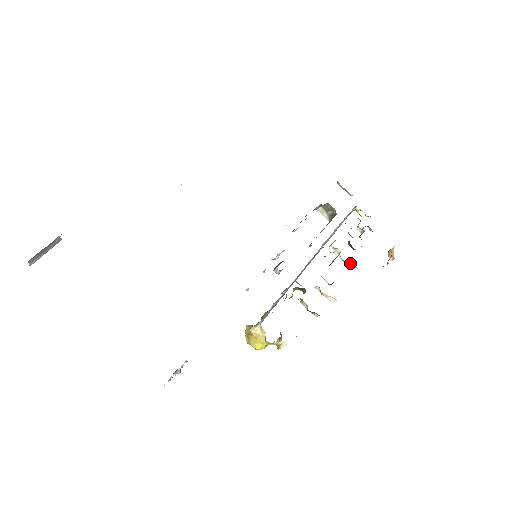
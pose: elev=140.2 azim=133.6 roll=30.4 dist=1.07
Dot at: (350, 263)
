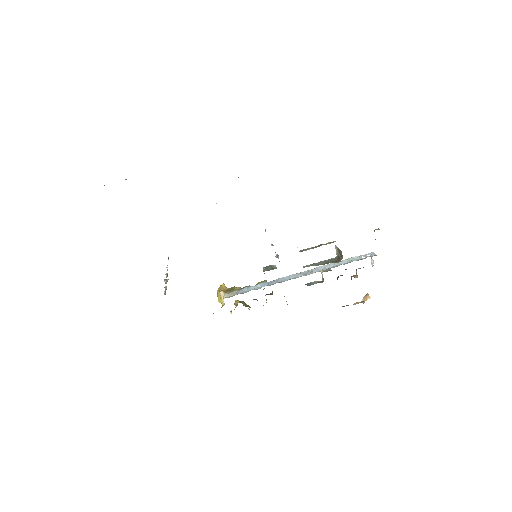
Dot at: occluded
